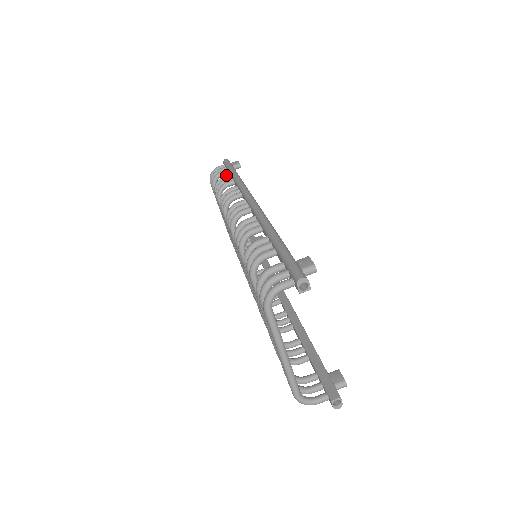
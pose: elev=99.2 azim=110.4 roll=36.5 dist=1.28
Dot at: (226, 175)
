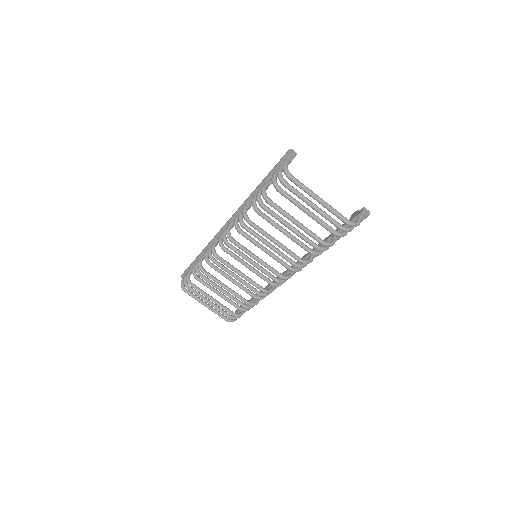
Dot at: (194, 265)
